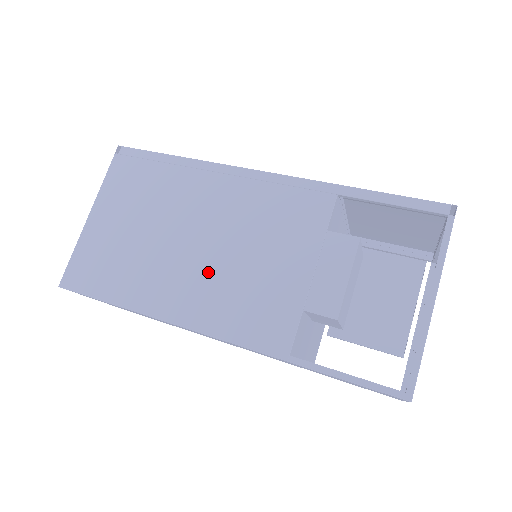
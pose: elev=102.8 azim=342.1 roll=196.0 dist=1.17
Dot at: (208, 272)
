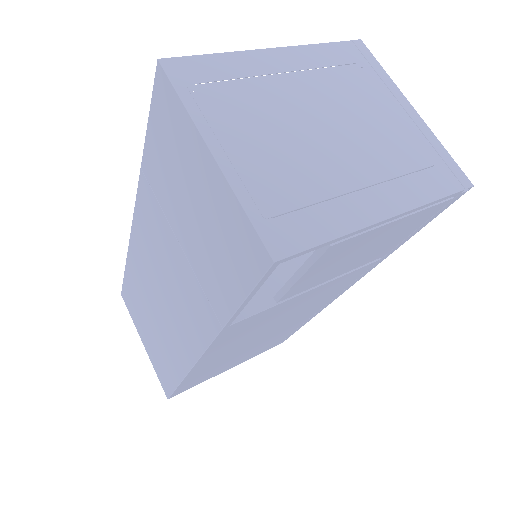
Dot at: occluded
